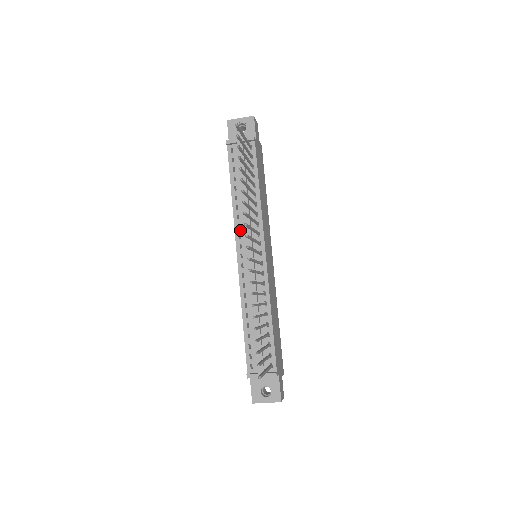
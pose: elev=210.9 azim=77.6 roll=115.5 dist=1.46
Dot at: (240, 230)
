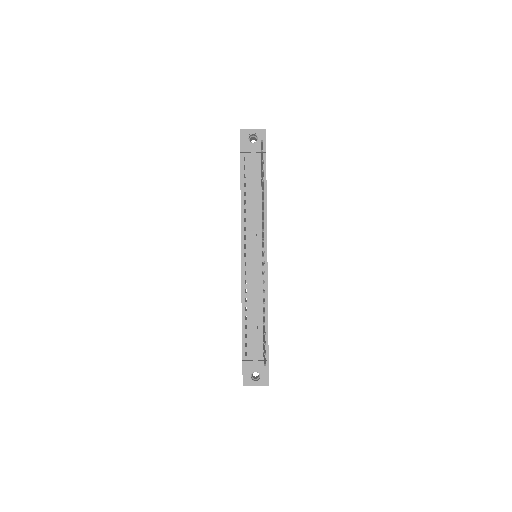
Dot at: (246, 232)
